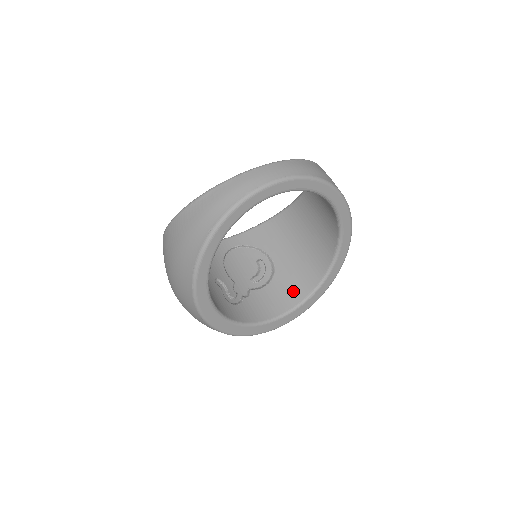
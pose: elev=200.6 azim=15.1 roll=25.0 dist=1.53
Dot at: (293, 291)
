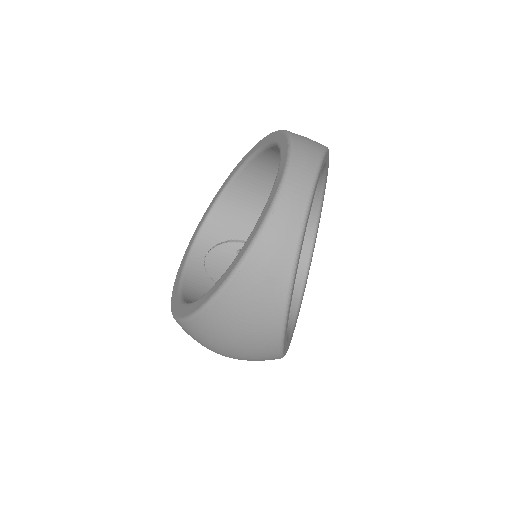
Dot at: occluded
